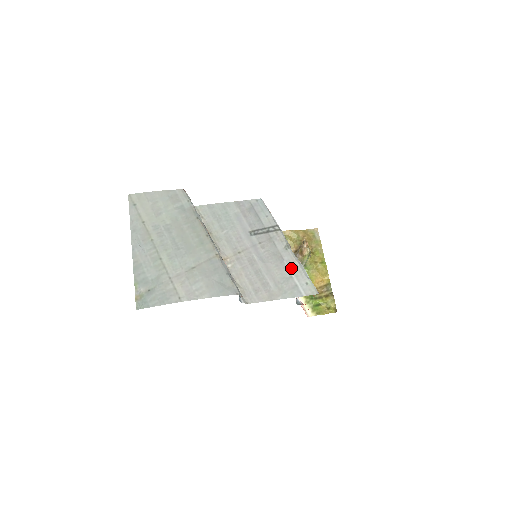
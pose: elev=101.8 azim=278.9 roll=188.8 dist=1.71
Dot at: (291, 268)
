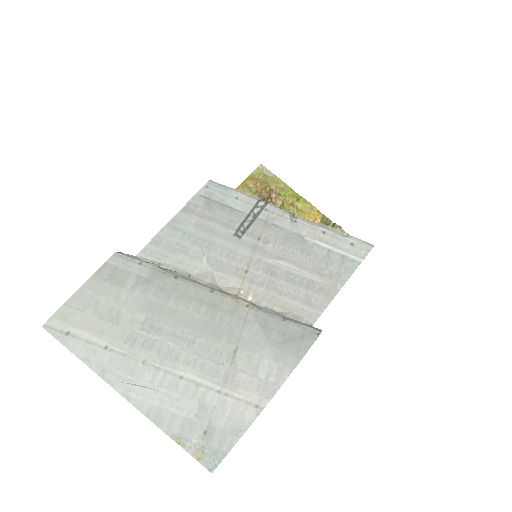
Dot at: (320, 240)
